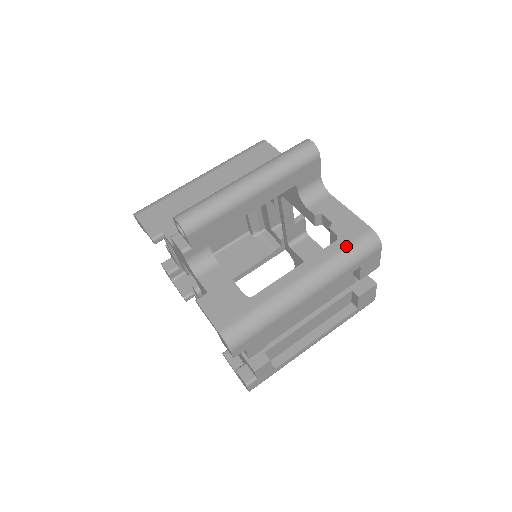
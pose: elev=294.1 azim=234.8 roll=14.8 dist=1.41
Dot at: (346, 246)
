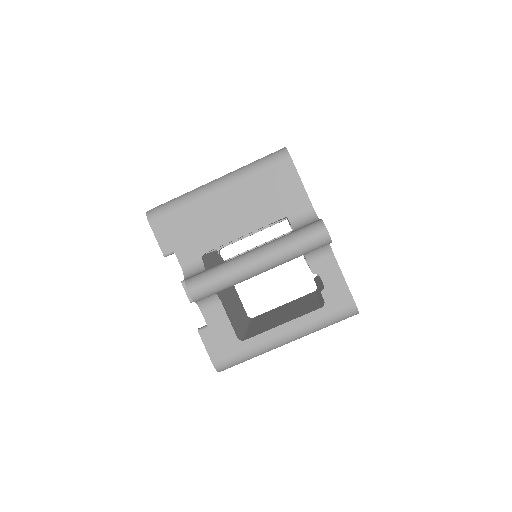
Dot at: (329, 315)
